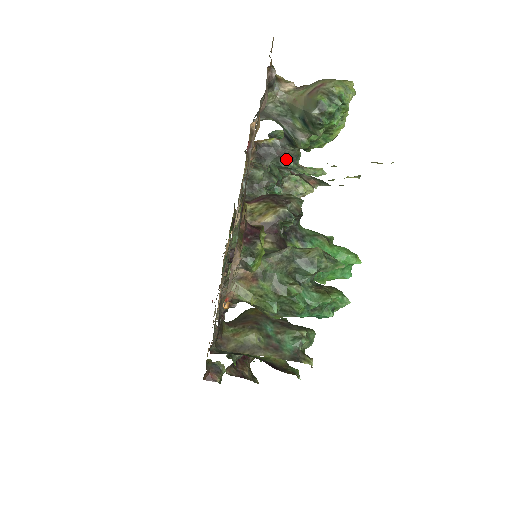
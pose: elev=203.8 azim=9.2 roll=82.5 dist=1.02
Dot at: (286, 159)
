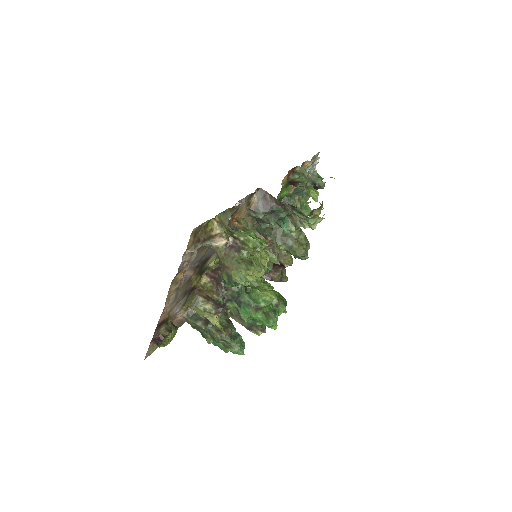
Dot at: occluded
